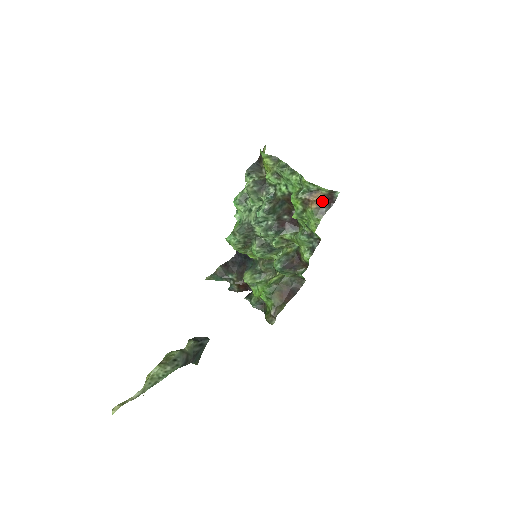
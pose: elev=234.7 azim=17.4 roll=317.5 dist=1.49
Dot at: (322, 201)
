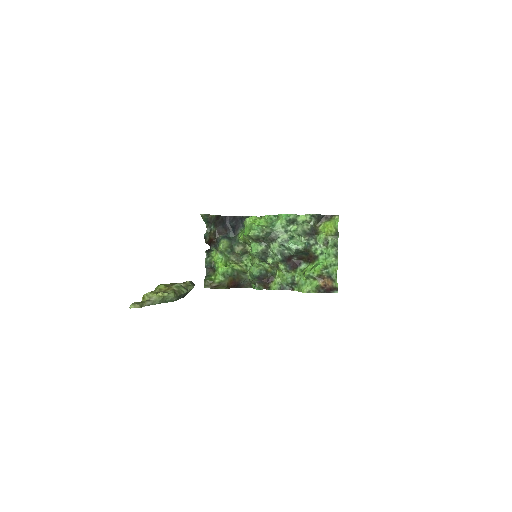
Dot at: (327, 286)
